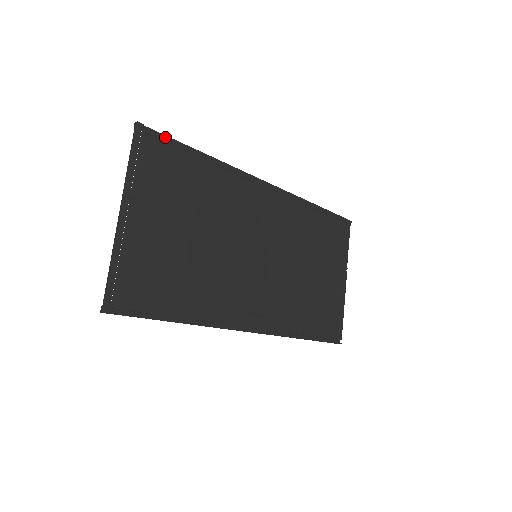
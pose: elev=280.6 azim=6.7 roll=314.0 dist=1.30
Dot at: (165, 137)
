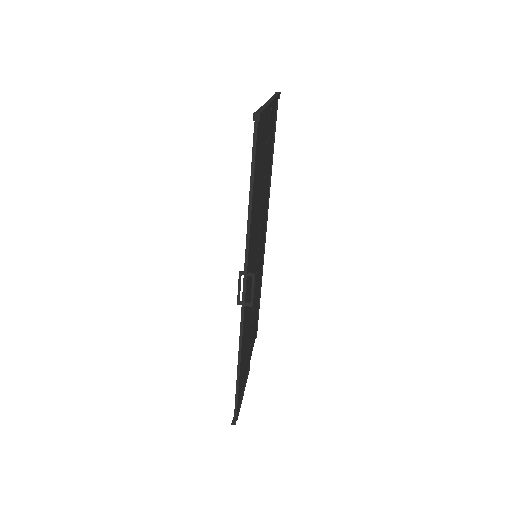
Dot at: (276, 120)
